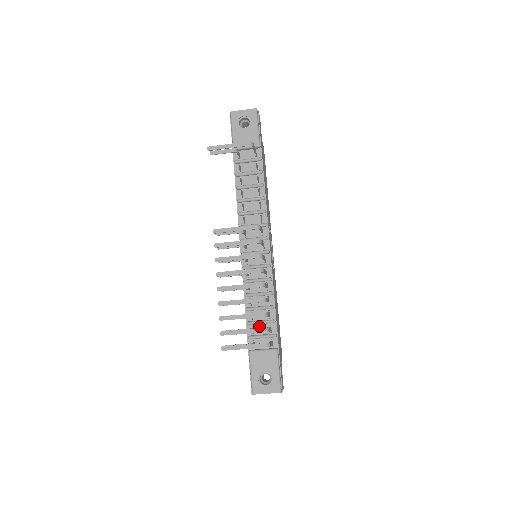
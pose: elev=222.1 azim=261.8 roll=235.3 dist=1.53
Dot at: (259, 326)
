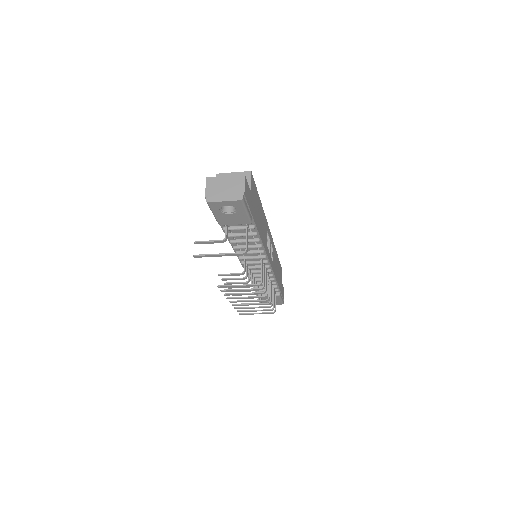
Dot at: (264, 287)
